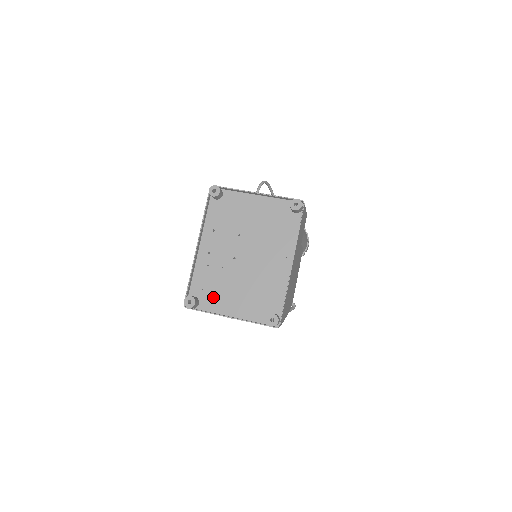
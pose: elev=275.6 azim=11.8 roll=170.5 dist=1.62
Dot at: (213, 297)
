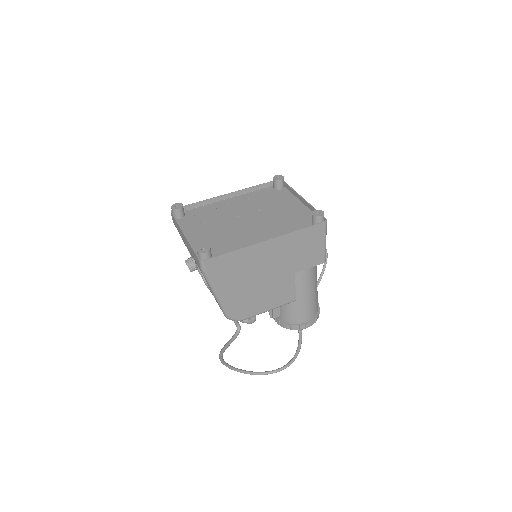
Dot at: (194, 222)
